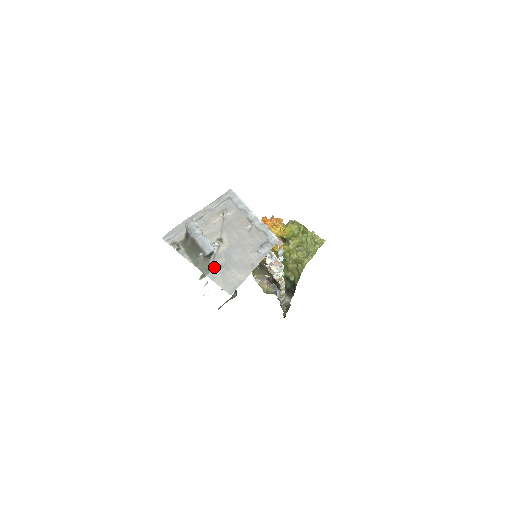
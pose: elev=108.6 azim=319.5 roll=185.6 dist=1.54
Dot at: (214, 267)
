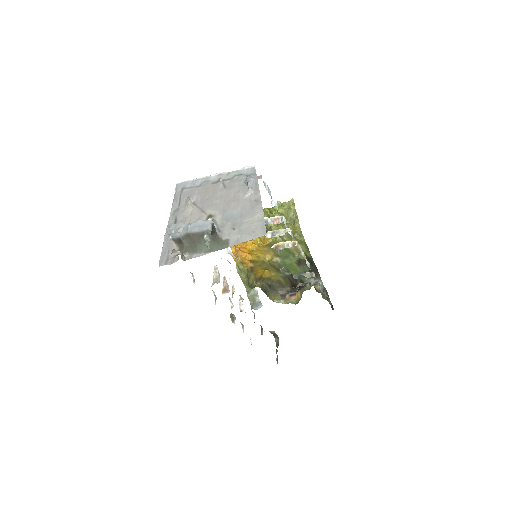
Dot at: (228, 236)
